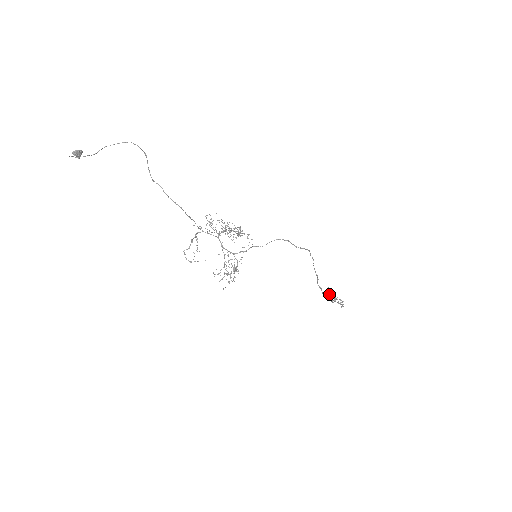
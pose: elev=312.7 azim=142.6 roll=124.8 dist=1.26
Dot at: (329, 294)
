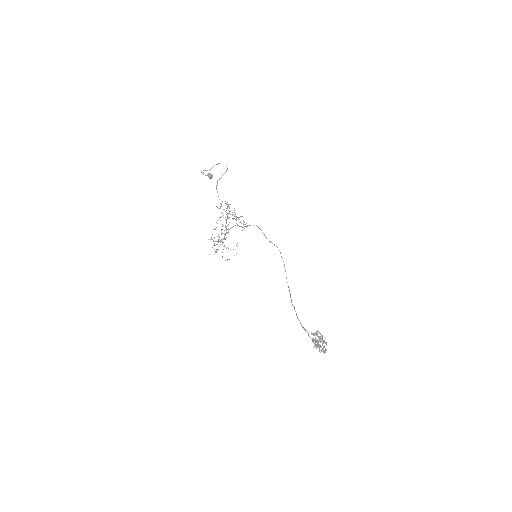
Dot at: occluded
